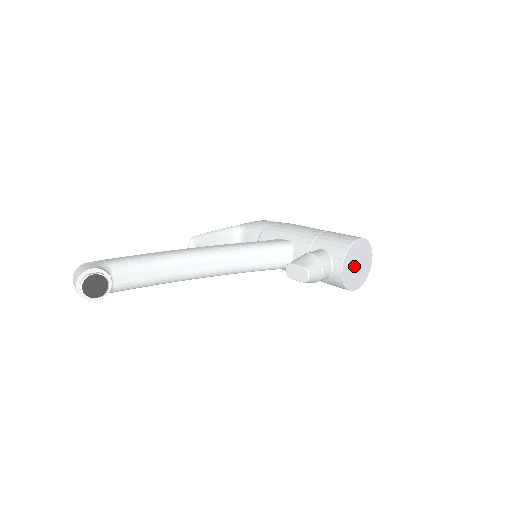
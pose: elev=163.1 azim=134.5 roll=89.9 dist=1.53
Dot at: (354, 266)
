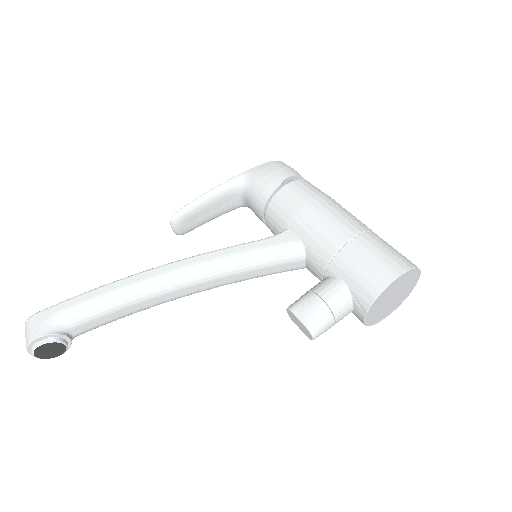
Dot at: (386, 303)
